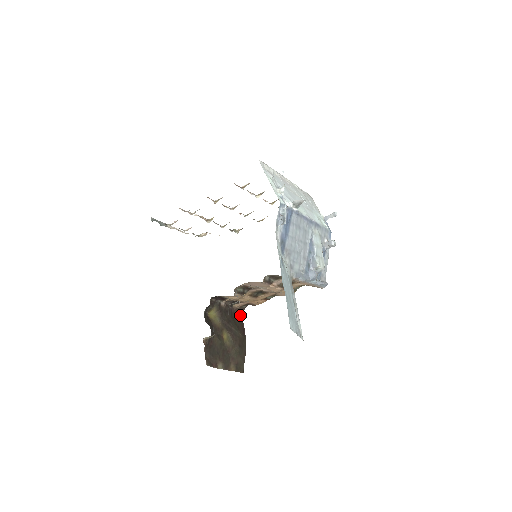
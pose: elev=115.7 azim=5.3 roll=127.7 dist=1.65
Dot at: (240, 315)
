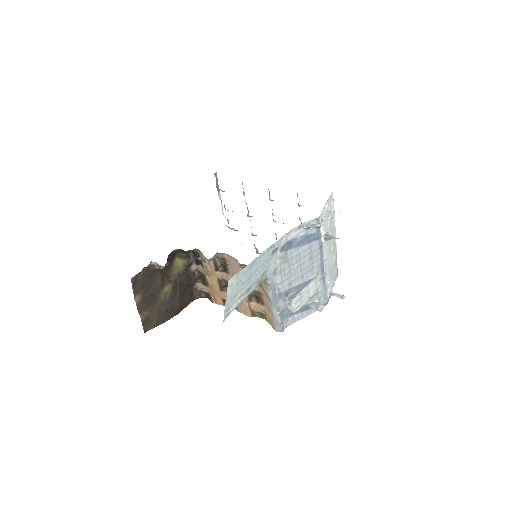
Dot at: (193, 297)
